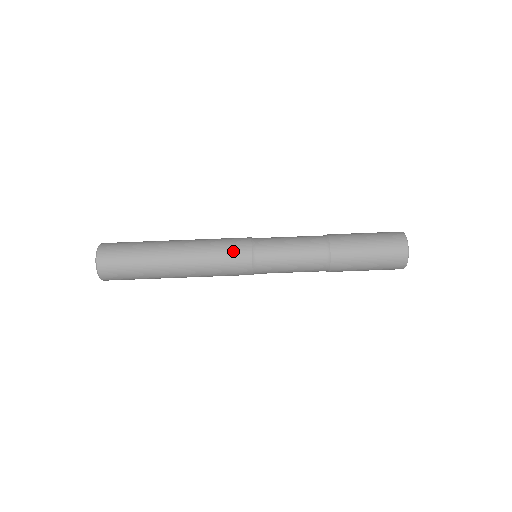
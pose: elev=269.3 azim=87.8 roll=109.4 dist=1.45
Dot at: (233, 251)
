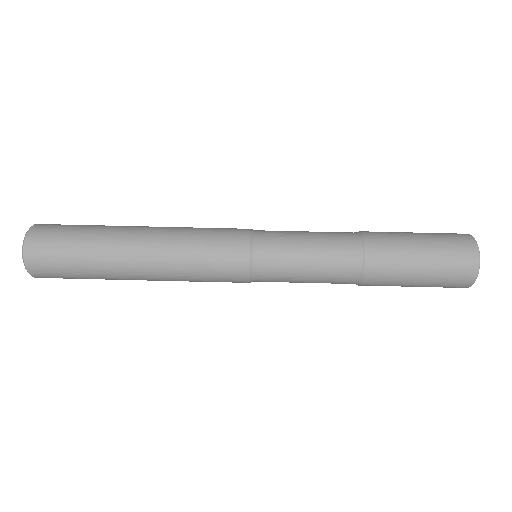
Dot at: (223, 240)
